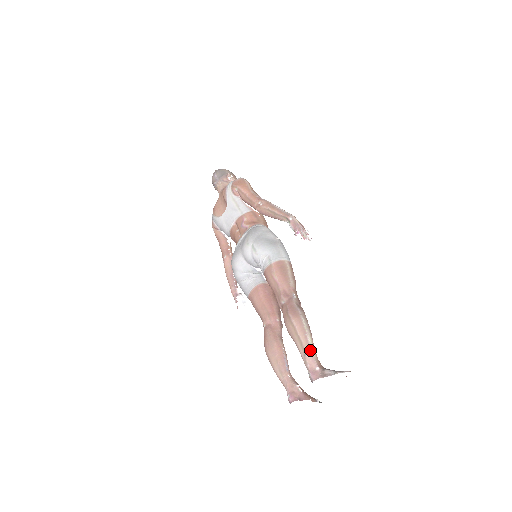
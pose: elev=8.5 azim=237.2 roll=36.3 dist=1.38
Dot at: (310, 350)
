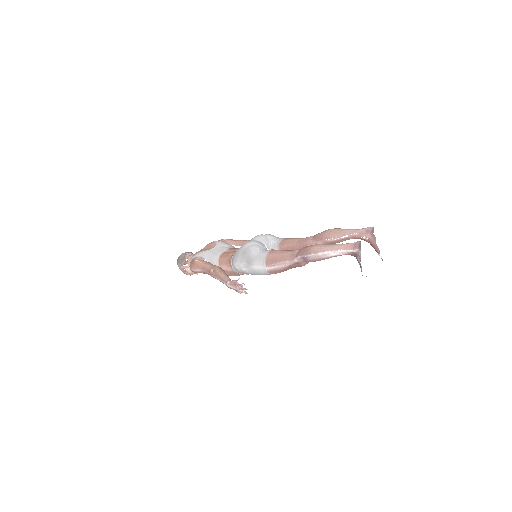
Dot at: occluded
